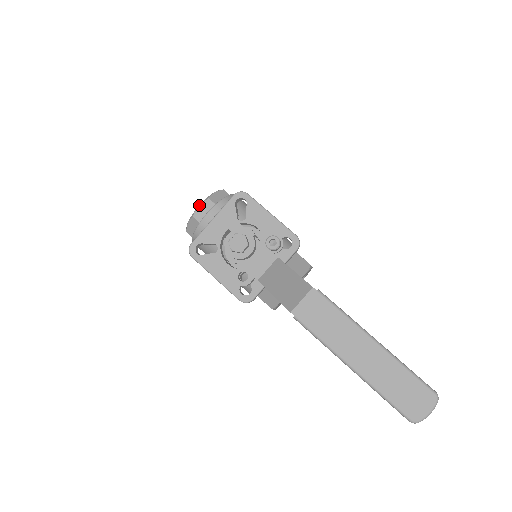
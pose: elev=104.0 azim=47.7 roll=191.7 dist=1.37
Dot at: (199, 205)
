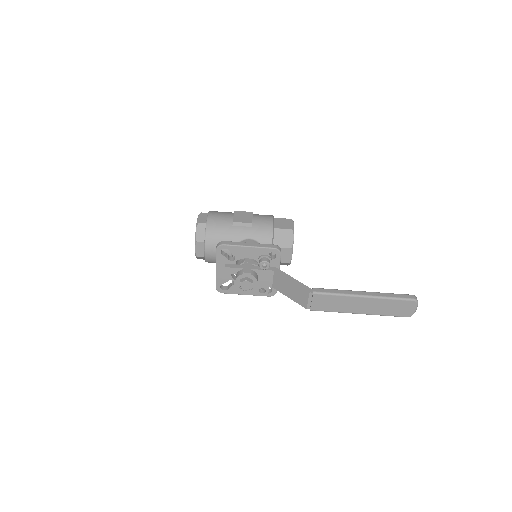
Dot at: (195, 249)
